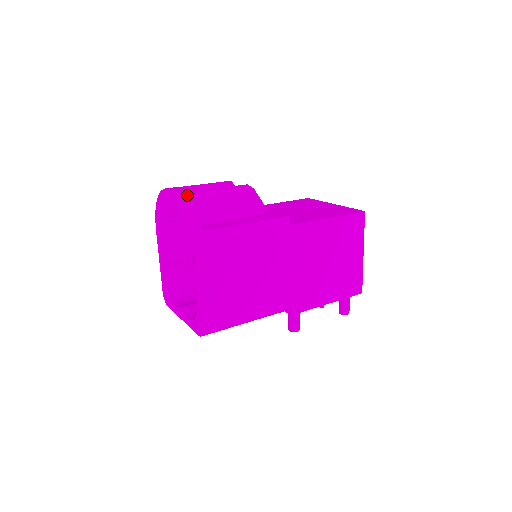
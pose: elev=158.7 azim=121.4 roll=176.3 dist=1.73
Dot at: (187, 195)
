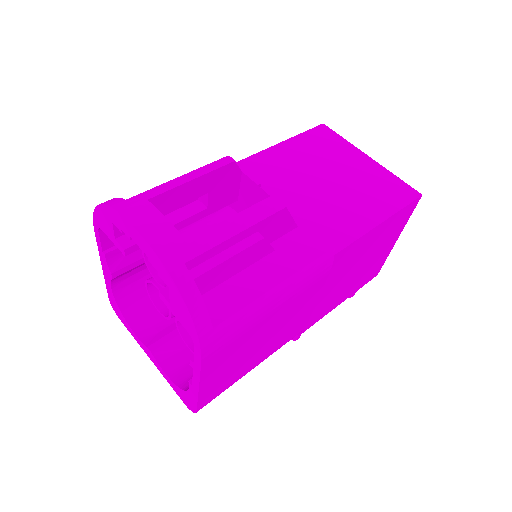
Dot at: (178, 258)
